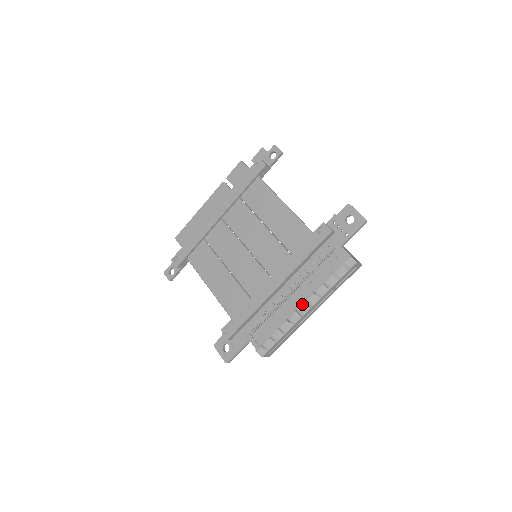
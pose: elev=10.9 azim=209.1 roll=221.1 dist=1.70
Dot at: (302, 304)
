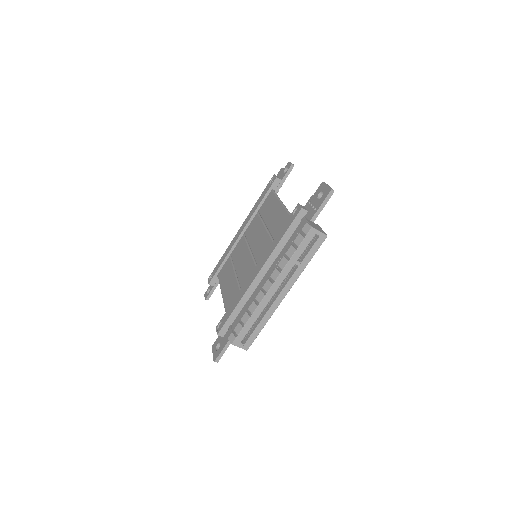
Dot at: (266, 281)
